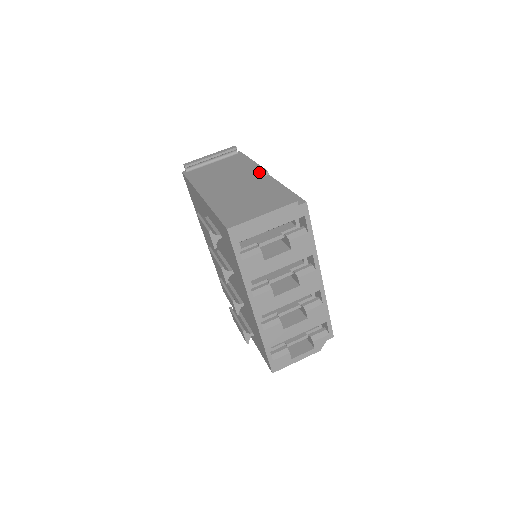
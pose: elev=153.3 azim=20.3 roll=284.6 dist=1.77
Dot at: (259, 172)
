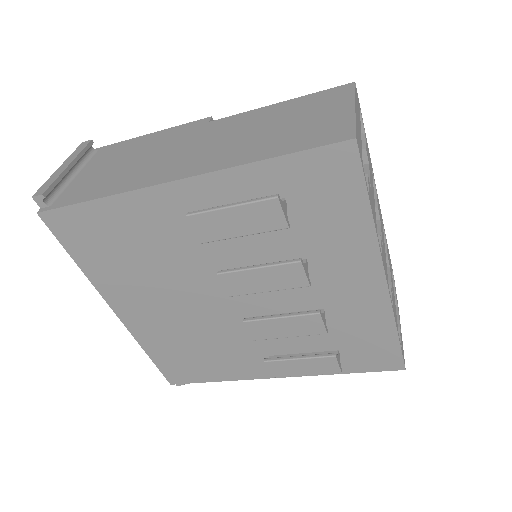
Dot at: (201, 123)
